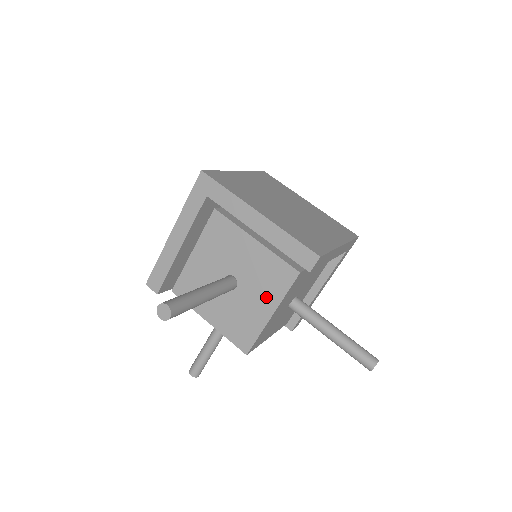
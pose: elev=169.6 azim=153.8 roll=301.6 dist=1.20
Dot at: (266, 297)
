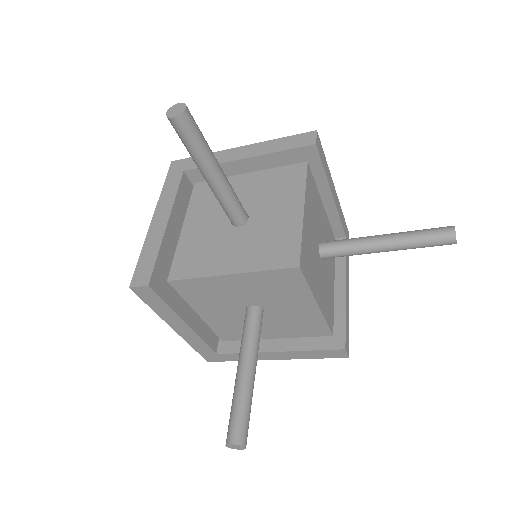
Dot at: (286, 201)
